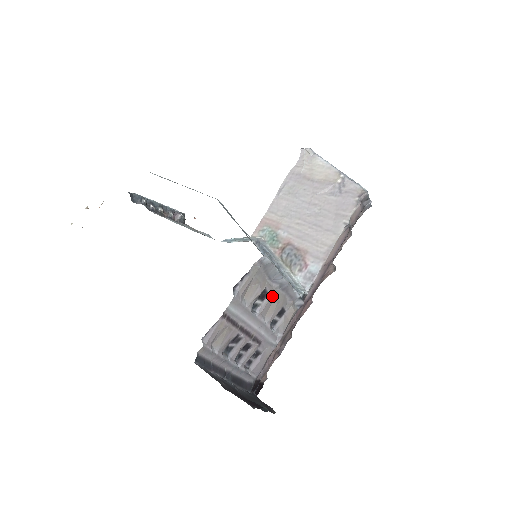
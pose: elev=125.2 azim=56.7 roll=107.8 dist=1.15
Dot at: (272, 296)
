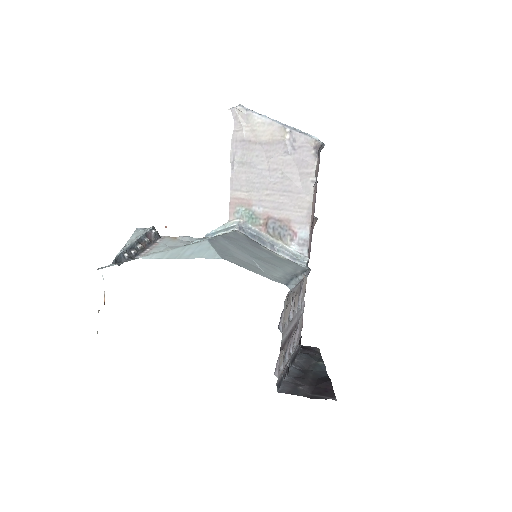
Dot at: (295, 295)
